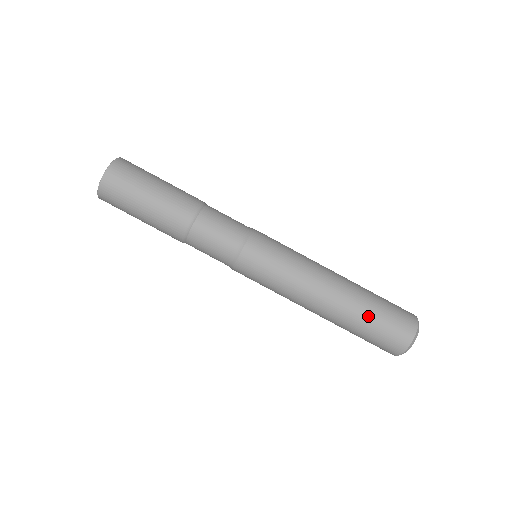
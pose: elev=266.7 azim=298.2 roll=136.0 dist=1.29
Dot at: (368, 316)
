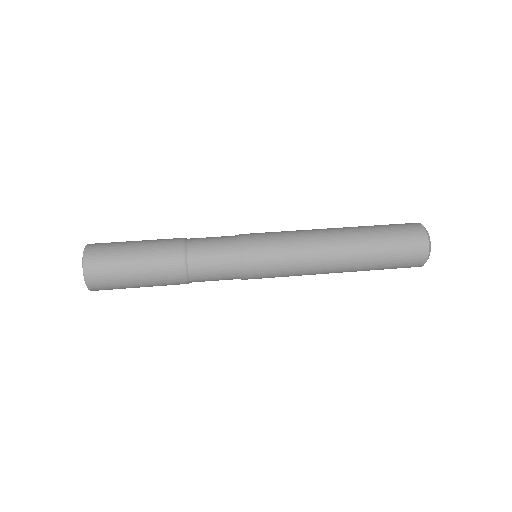
Dot at: (380, 242)
